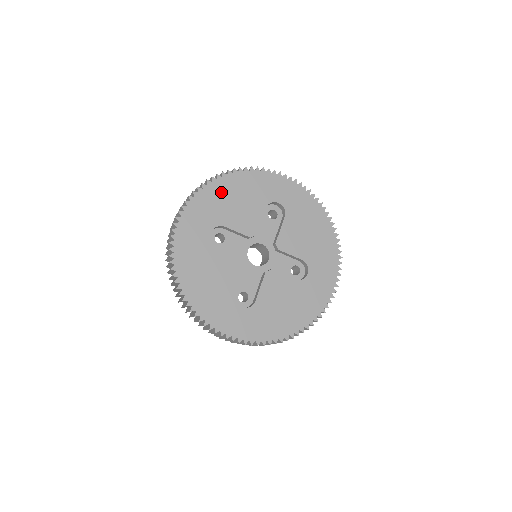
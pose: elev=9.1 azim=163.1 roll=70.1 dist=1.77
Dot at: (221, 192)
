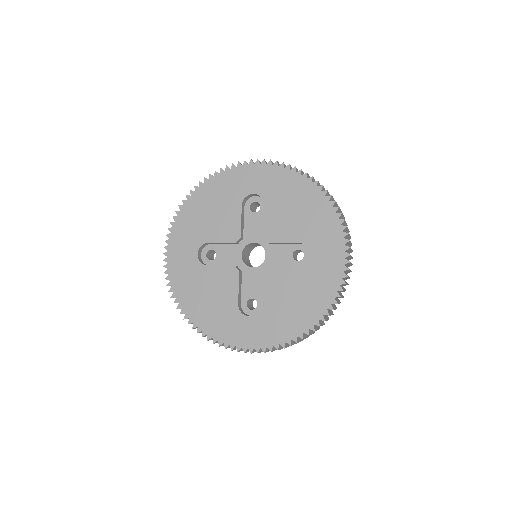
Dot at: (194, 211)
